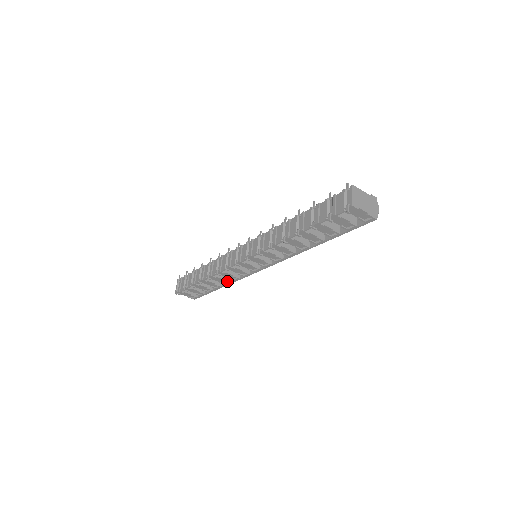
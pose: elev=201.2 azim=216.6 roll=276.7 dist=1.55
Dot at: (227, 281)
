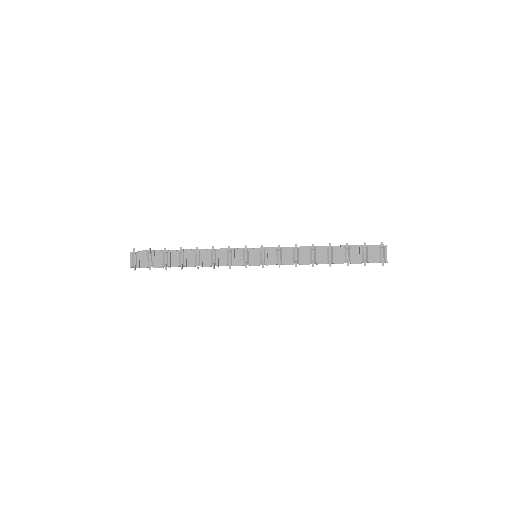
Dot at: occluded
